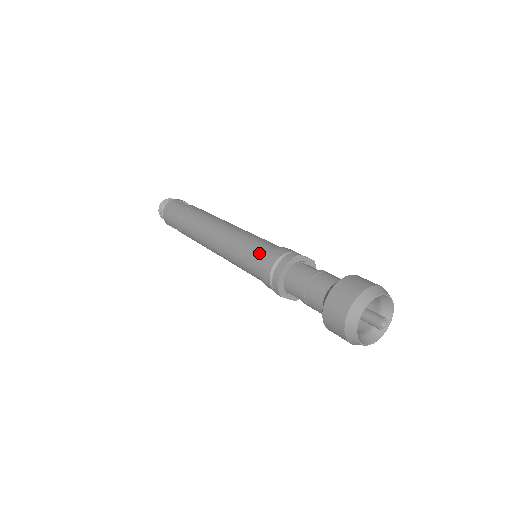
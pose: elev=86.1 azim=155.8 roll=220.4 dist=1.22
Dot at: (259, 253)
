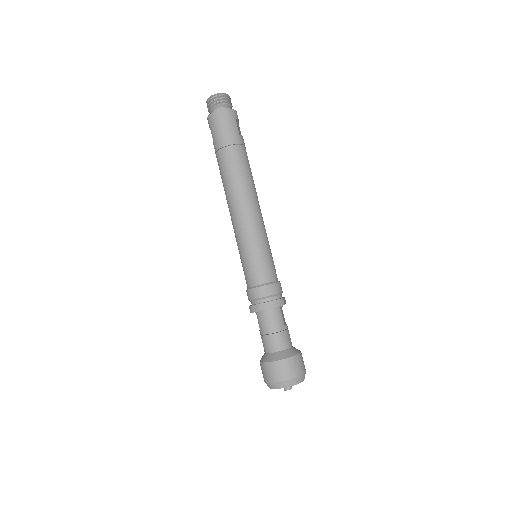
Dot at: (262, 273)
